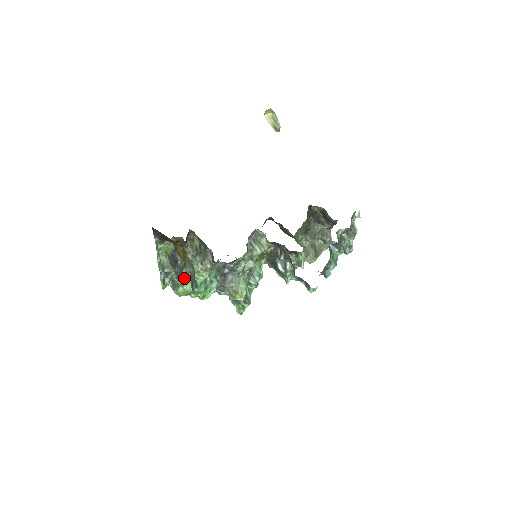
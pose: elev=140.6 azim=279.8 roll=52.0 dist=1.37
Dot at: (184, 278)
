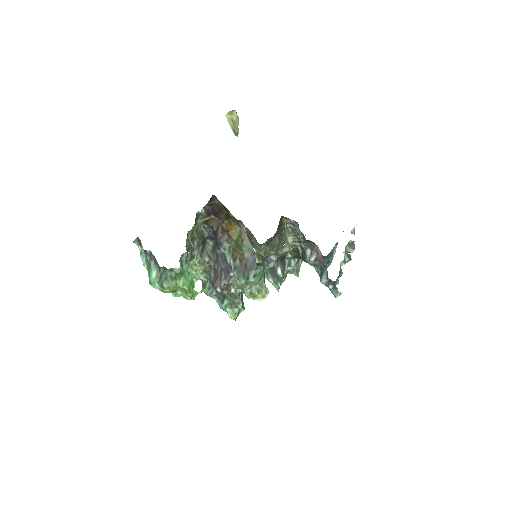
Dot at: occluded
